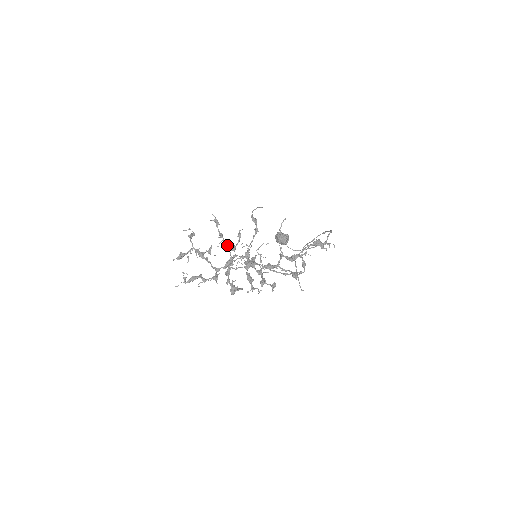
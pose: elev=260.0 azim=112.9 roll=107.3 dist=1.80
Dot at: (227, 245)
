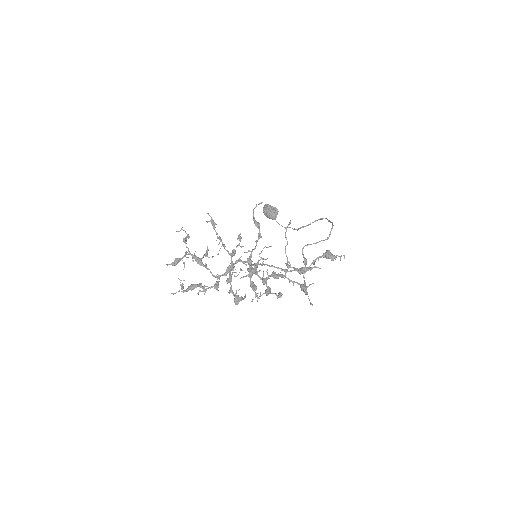
Dot at: (227, 250)
